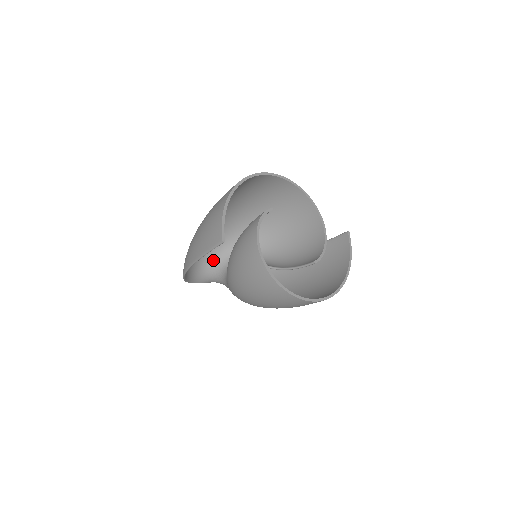
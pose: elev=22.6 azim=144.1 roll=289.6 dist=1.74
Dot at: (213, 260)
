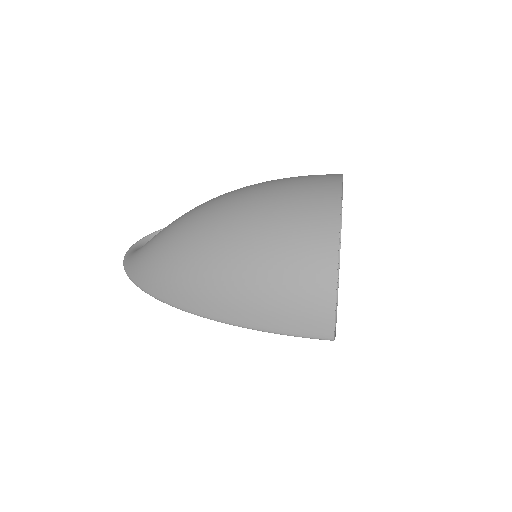
Dot at: occluded
